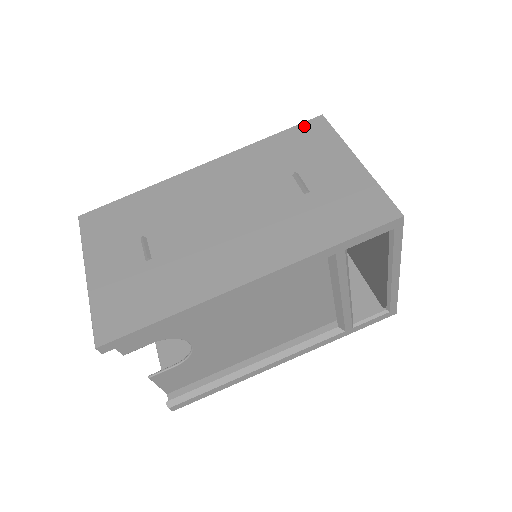
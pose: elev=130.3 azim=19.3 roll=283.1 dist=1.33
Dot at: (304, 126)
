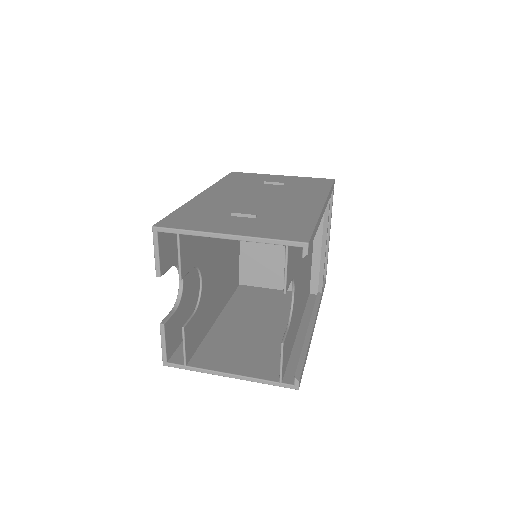
Dot at: (231, 175)
